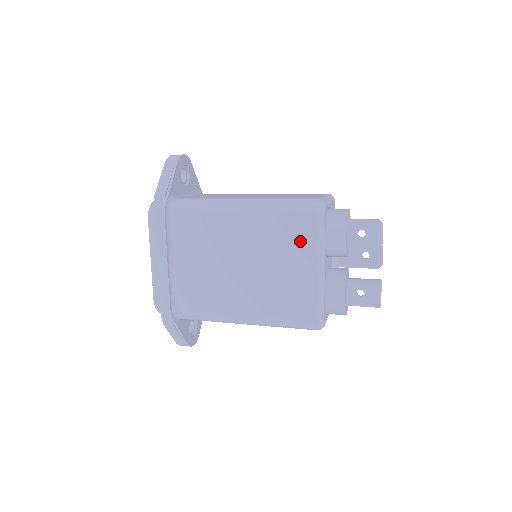
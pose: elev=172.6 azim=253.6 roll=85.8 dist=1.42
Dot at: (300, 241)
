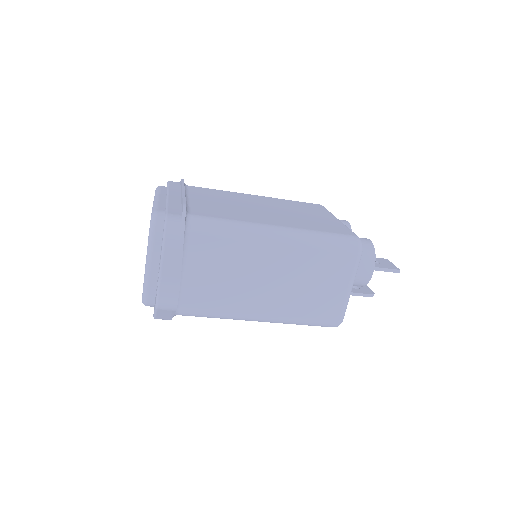
Dot at: (314, 209)
